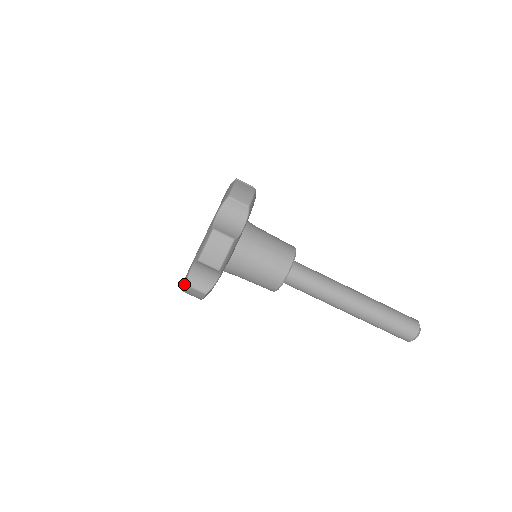
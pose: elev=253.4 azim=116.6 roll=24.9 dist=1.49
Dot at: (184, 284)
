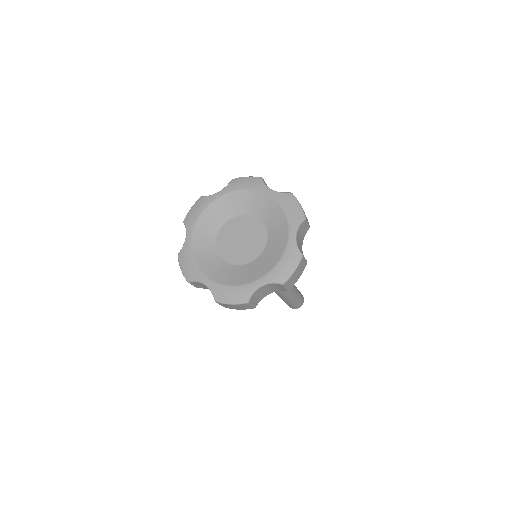
Dot at: (240, 300)
